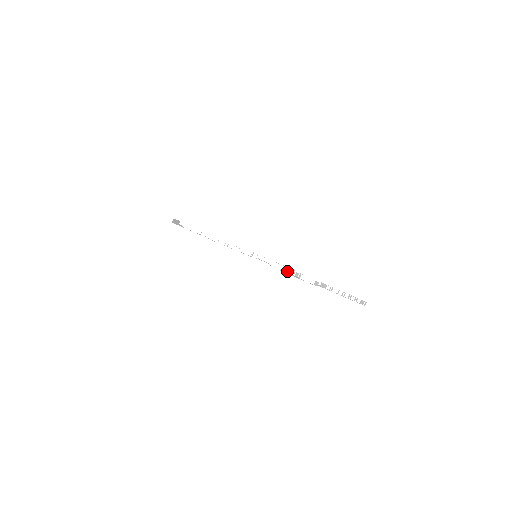
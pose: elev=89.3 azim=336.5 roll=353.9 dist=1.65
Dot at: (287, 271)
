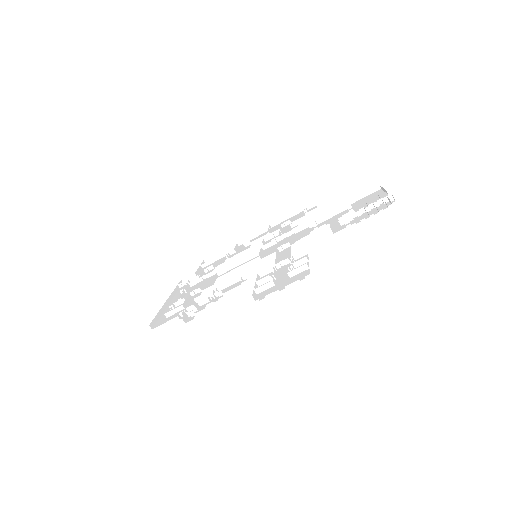
Dot at: (271, 285)
